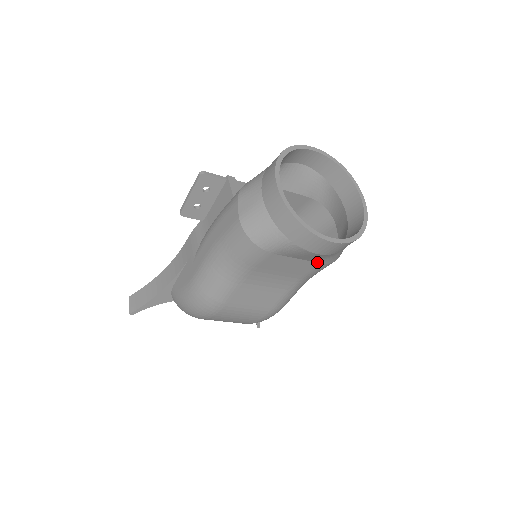
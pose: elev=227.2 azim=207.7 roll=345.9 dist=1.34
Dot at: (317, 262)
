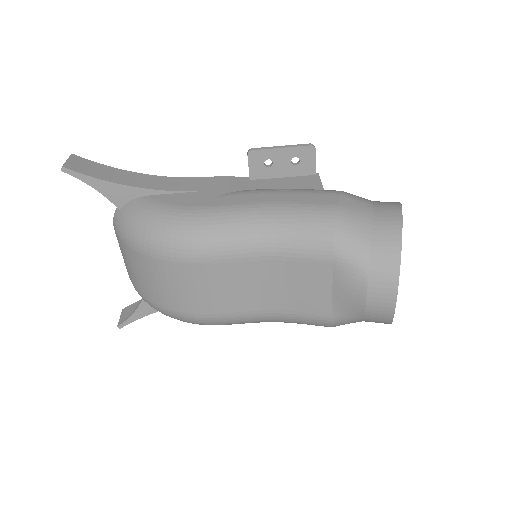
Dot at: (332, 310)
